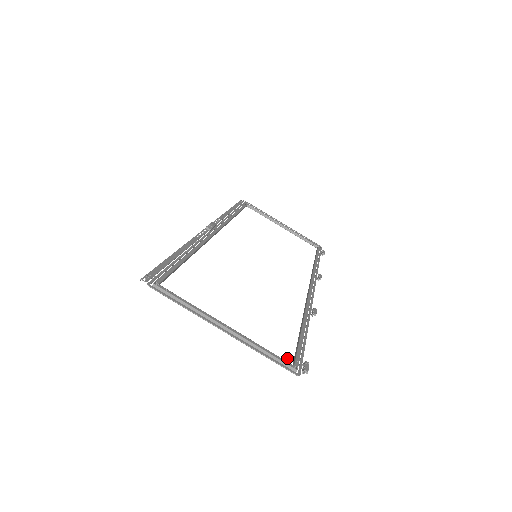
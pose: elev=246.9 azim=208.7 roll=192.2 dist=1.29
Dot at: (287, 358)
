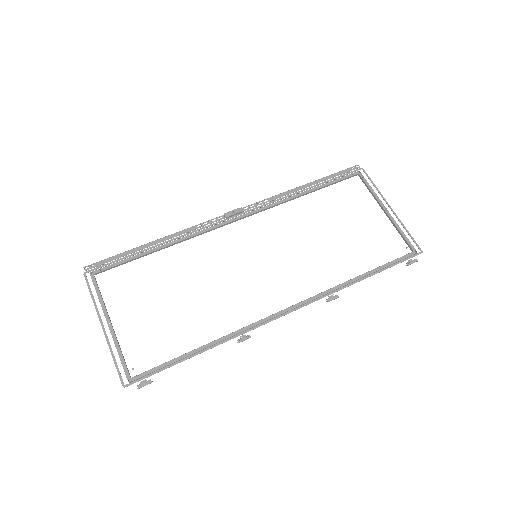
Dot at: (133, 369)
